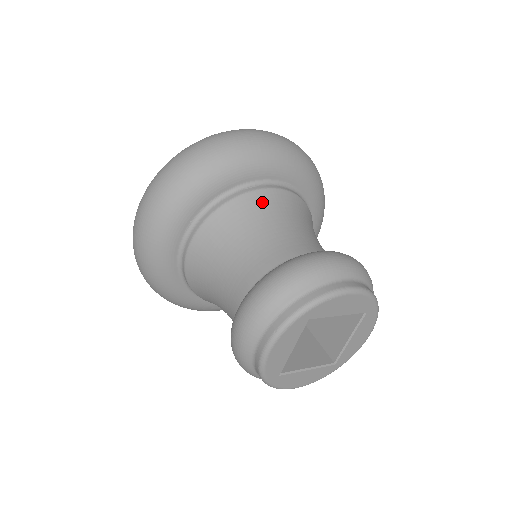
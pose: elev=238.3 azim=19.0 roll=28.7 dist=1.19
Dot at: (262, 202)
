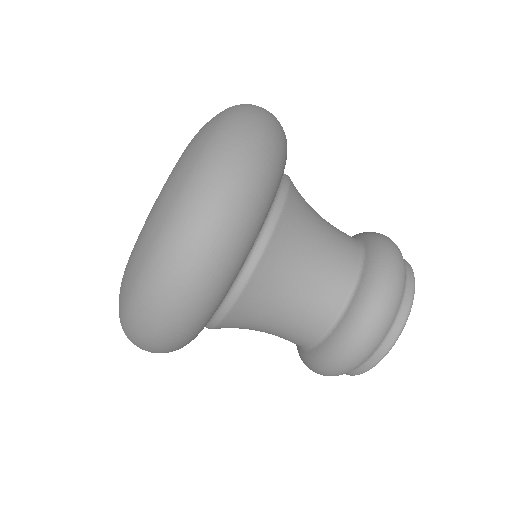
Dot at: (278, 256)
